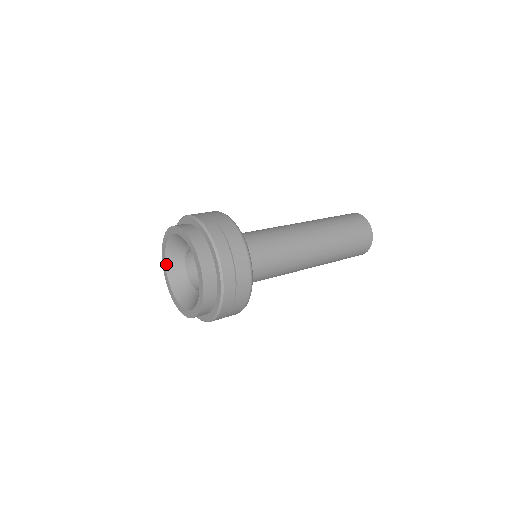
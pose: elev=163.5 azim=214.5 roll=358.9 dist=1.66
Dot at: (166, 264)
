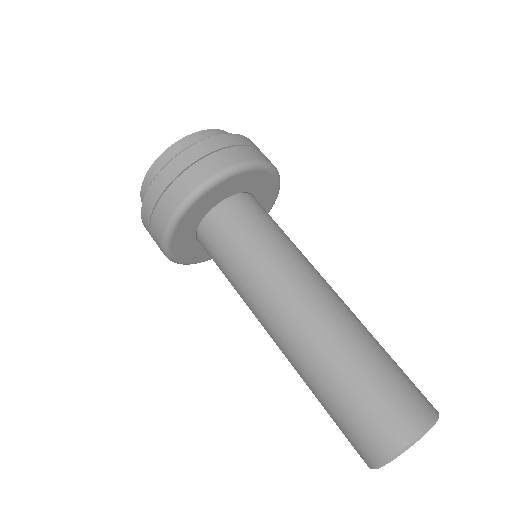
Dot at: occluded
